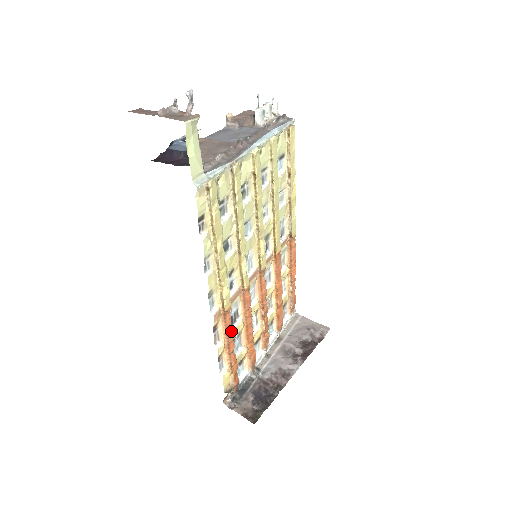
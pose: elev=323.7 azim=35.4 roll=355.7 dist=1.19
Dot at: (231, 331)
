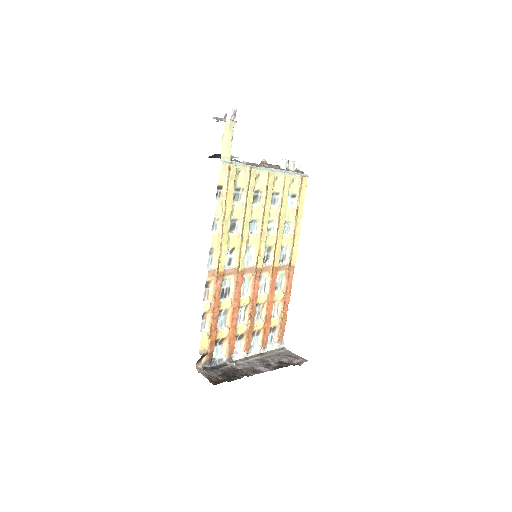
Dot at: (219, 296)
